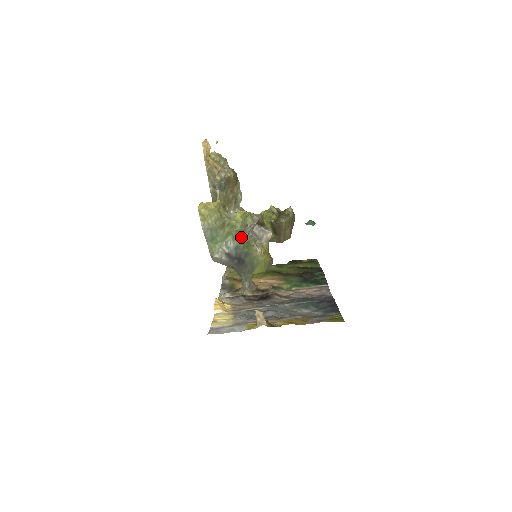
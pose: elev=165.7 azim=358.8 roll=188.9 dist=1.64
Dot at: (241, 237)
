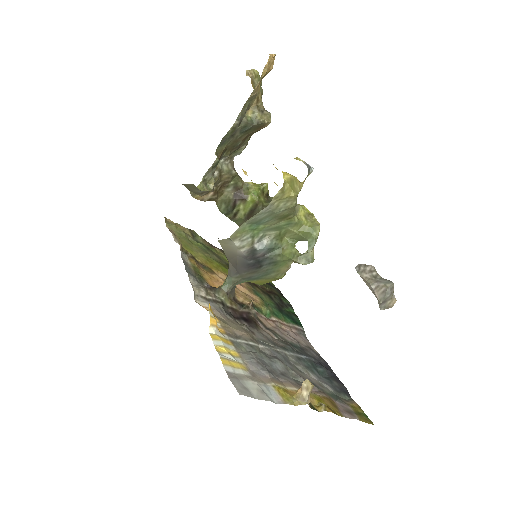
Dot at: (285, 239)
